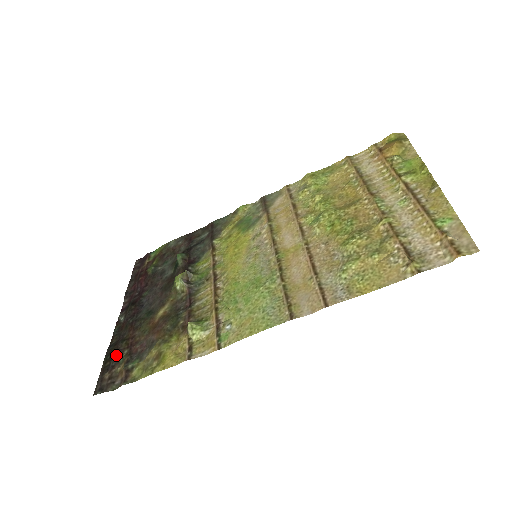
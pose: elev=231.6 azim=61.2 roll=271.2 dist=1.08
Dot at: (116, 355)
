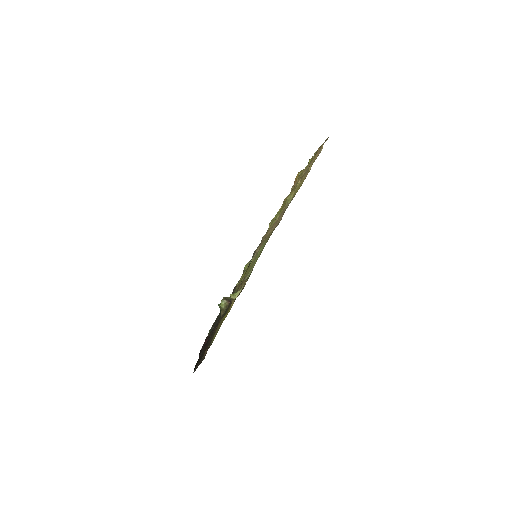
Dot at: (200, 358)
